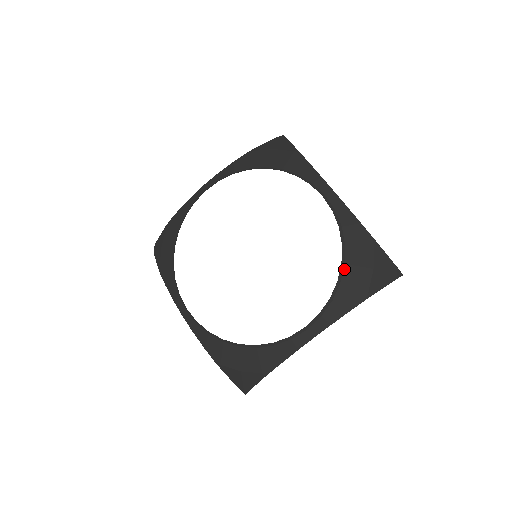
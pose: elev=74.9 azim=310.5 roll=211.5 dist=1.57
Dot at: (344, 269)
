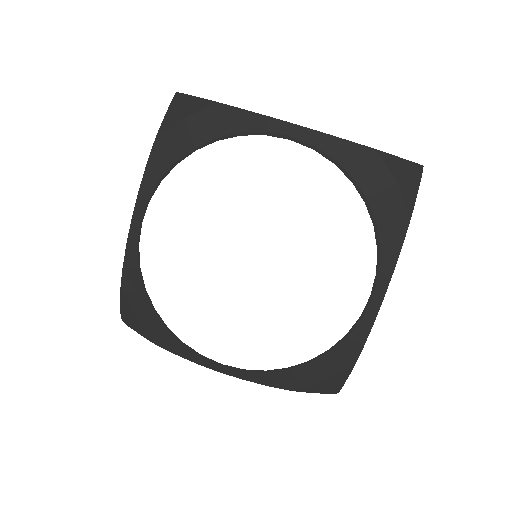
Dot at: (305, 364)
